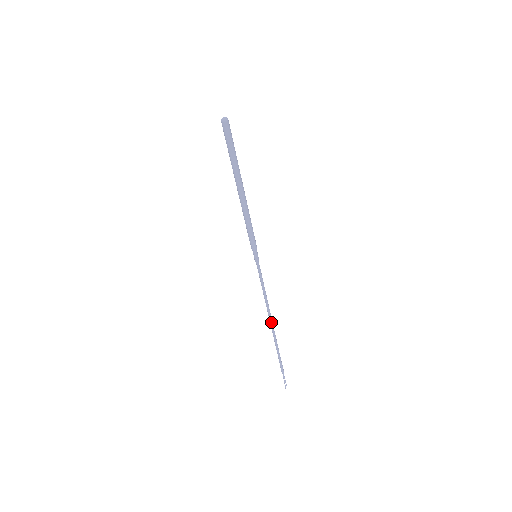
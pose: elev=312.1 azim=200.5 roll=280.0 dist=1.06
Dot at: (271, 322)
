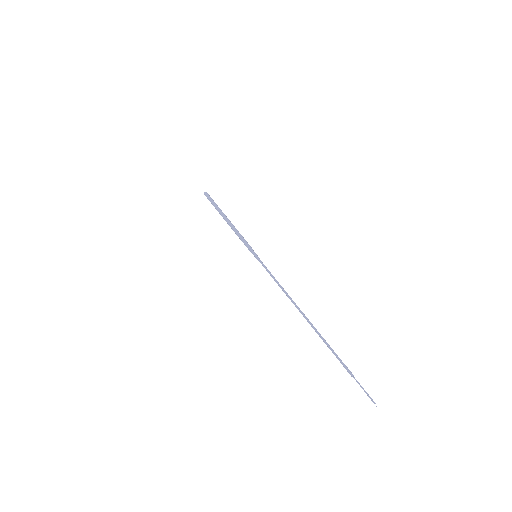
Dot at: (299, 310)
